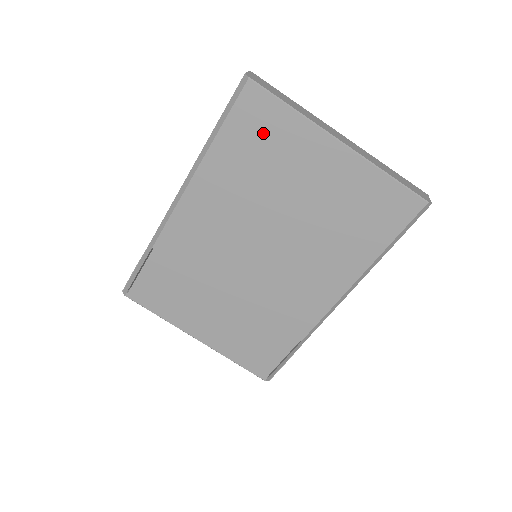
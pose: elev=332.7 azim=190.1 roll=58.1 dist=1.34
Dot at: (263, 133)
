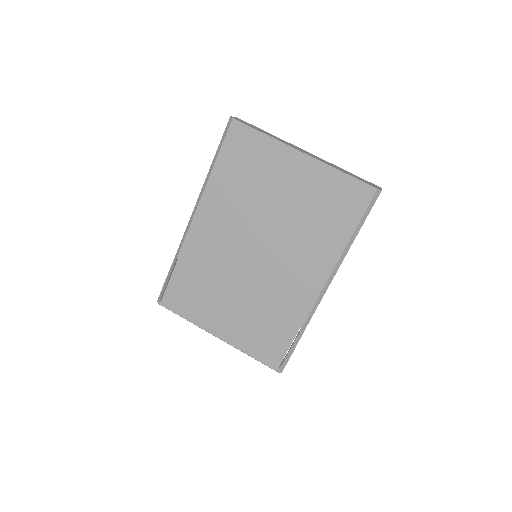
Dot at: (247, 156)
